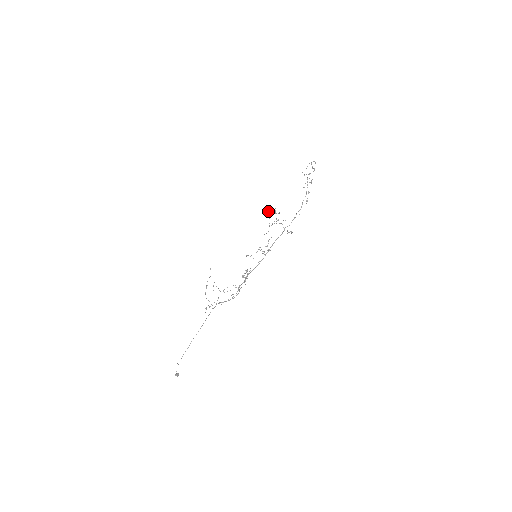
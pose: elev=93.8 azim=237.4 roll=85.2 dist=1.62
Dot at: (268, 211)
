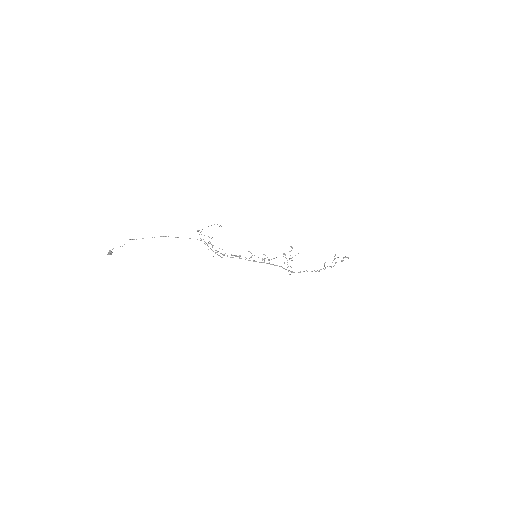
Dot at: occluded
